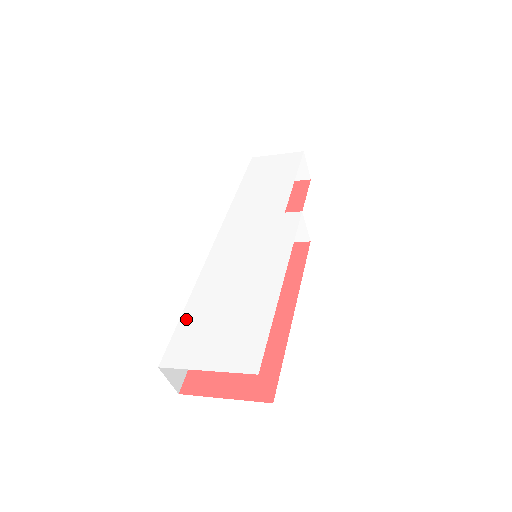
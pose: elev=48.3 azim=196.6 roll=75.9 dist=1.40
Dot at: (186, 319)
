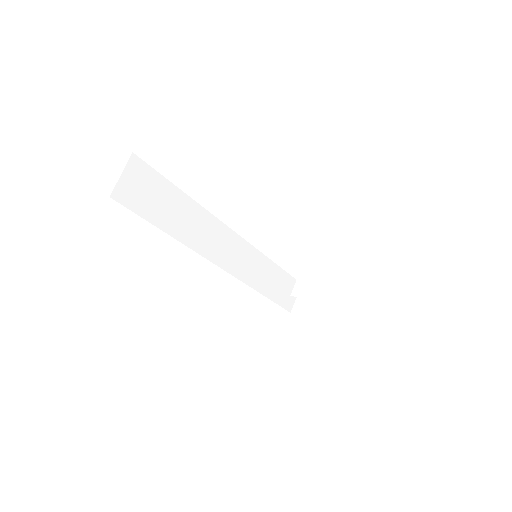
Dot at: occluded
